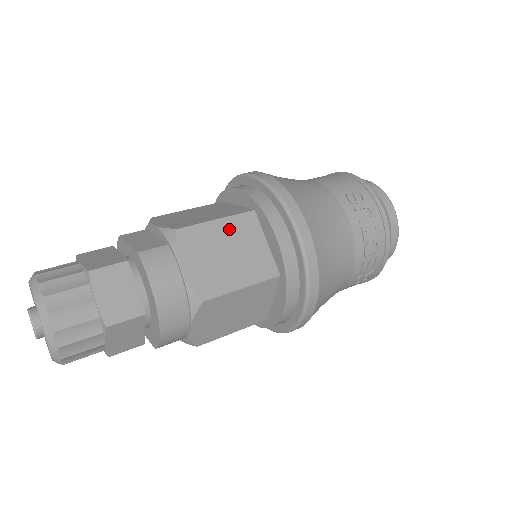
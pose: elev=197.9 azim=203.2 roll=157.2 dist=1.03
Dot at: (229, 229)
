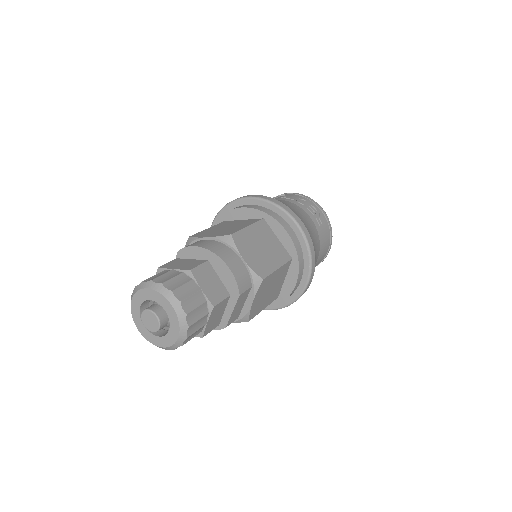
Dot at: (218, 227)
